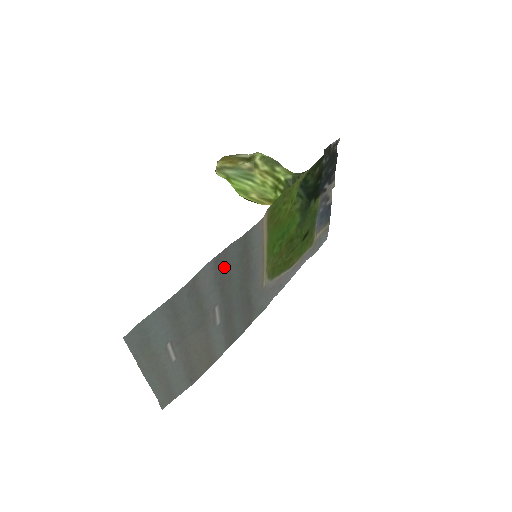
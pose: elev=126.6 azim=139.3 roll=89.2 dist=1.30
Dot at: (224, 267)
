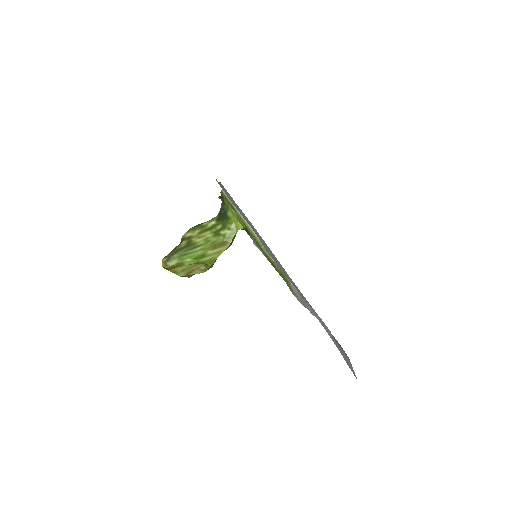
Dot at: occluded
